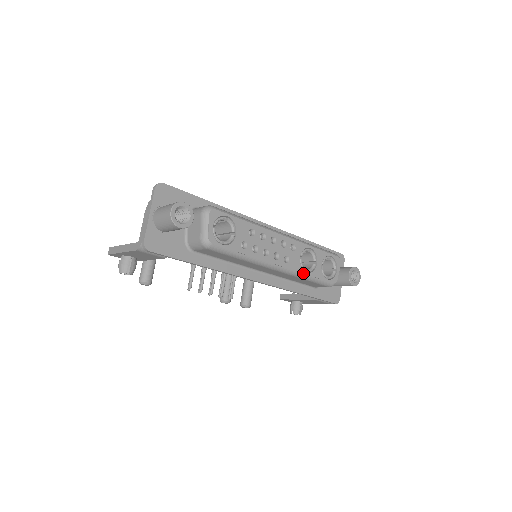
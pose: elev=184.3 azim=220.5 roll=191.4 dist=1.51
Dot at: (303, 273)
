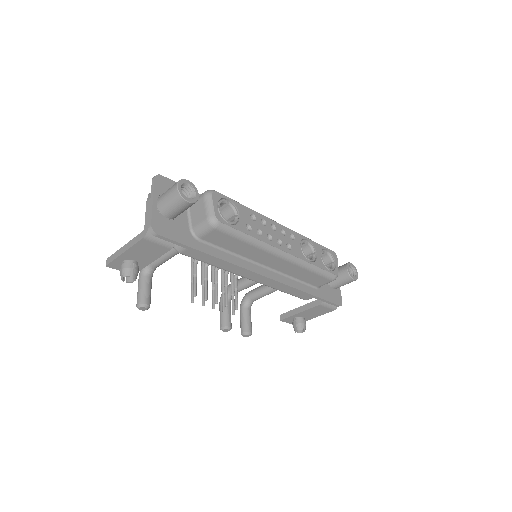
Dot at: (307, 261)
